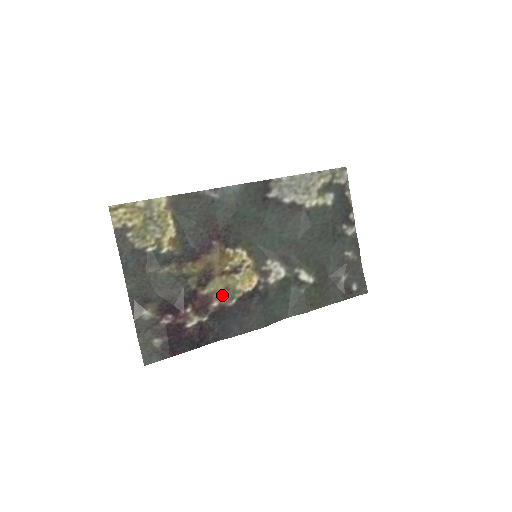
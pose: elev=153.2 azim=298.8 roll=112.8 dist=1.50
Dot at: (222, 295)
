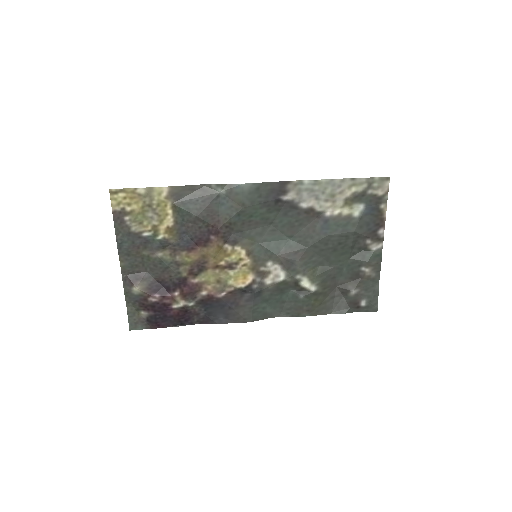
Dot at: (212, 286)
